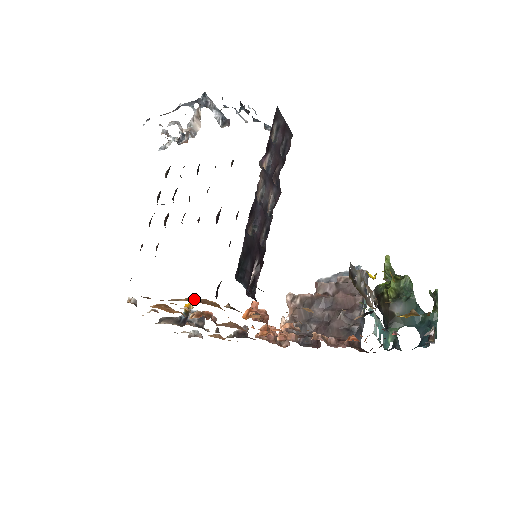
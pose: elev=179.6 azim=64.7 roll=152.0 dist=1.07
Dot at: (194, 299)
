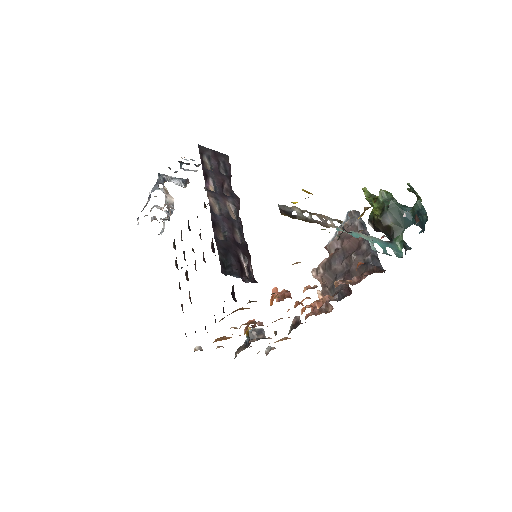
Dot at: (227, 315)
